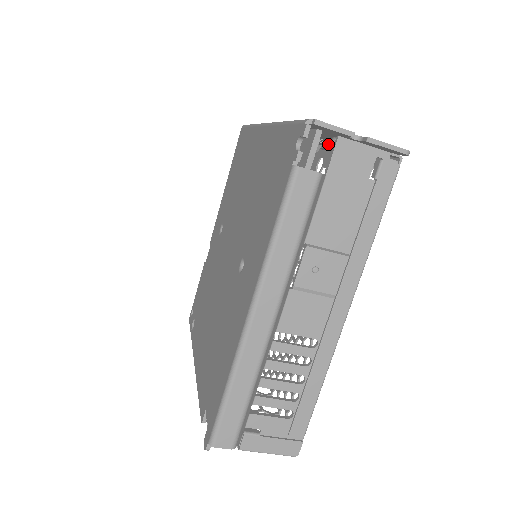
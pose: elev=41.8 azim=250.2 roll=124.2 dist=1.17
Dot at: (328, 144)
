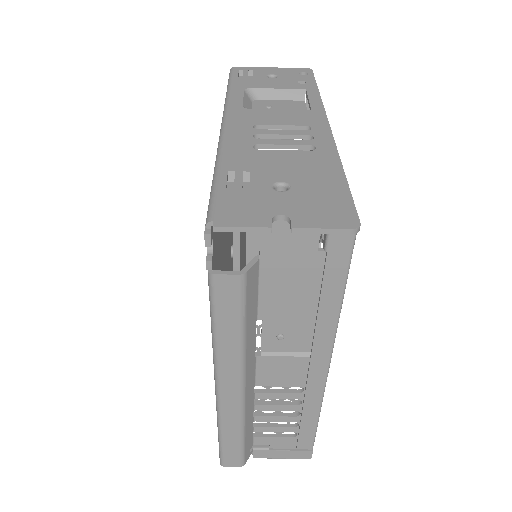
Dot at: (308, 129)
